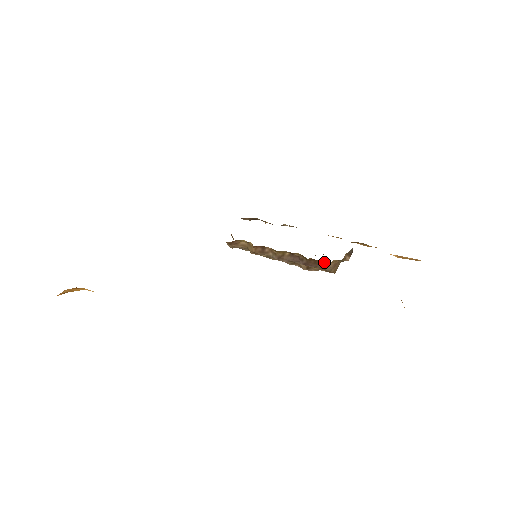
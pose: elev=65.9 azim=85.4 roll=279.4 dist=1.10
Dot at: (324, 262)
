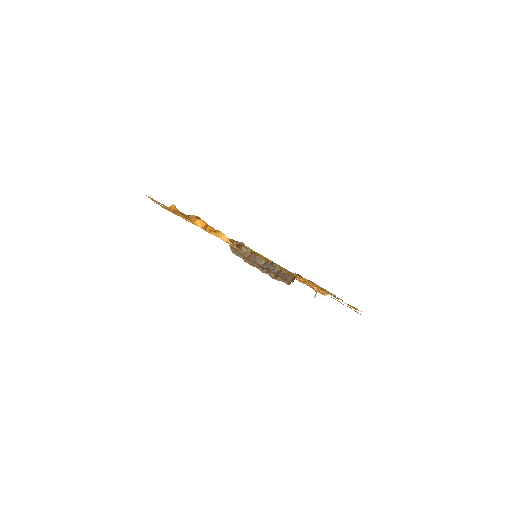
Dot at: (291, 273)
